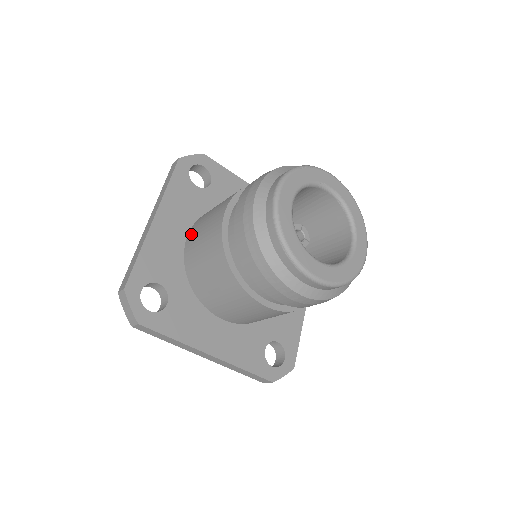
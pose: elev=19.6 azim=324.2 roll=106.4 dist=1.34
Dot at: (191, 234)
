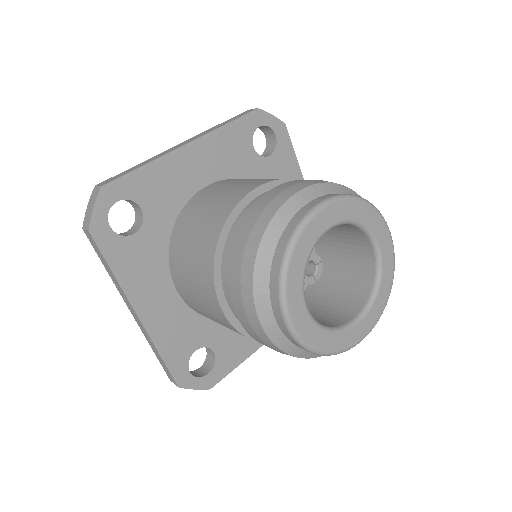
Dot at: (182, 293)
